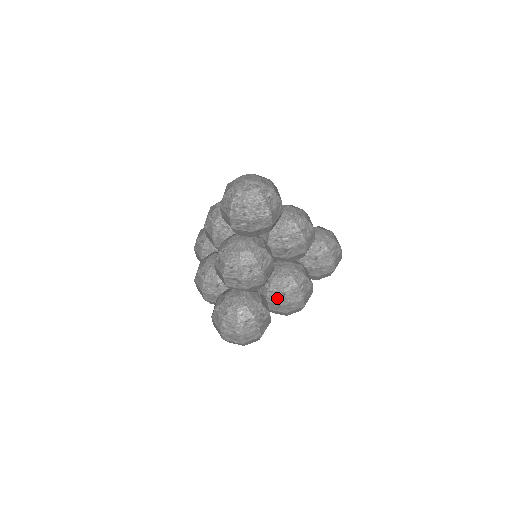
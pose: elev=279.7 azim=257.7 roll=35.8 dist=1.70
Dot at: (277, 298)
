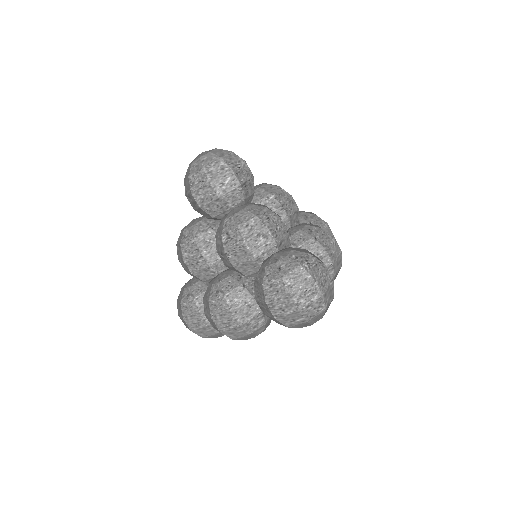
Dot at: (312, 249)
